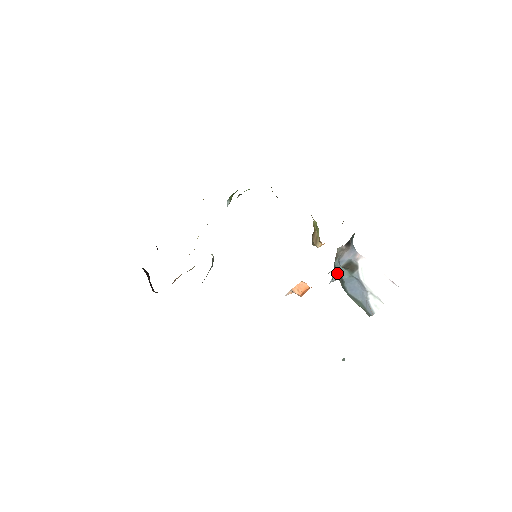
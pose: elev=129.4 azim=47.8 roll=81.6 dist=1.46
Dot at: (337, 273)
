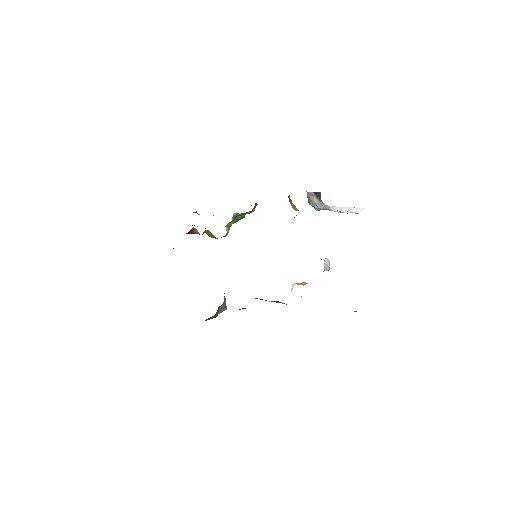
Dot at: occluded
